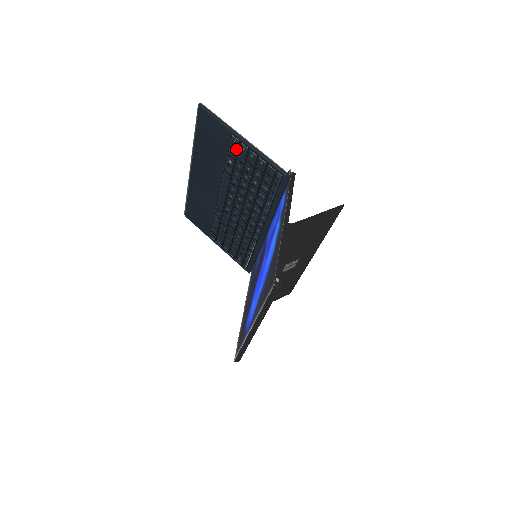
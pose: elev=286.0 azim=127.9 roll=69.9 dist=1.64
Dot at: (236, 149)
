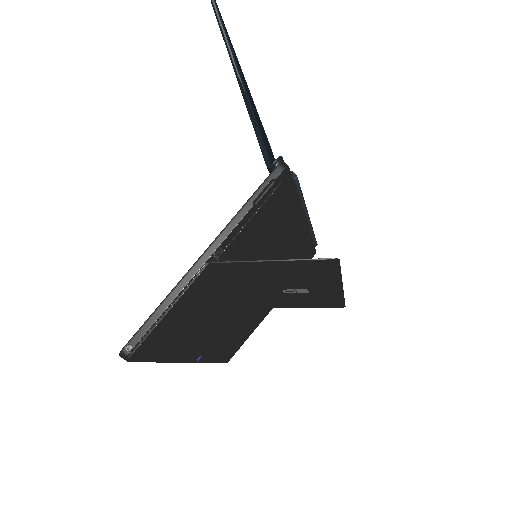
Dot at: occluded
